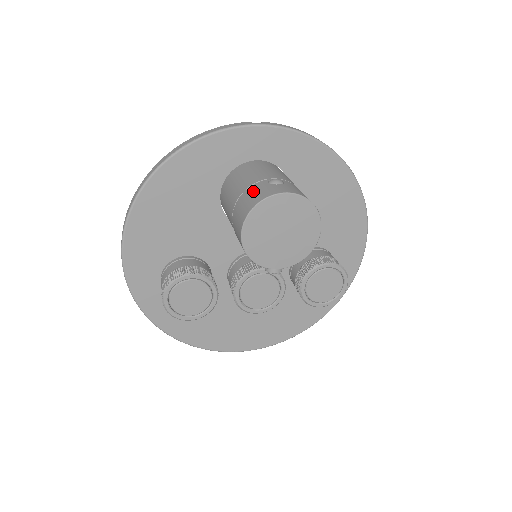
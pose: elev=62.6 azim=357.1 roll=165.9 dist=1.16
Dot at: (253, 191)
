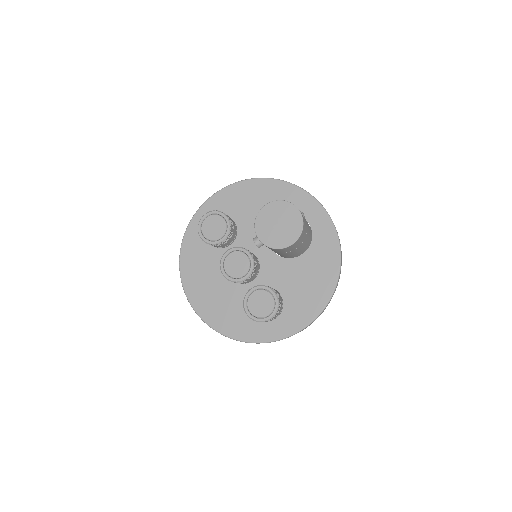
Dot at: occluded
